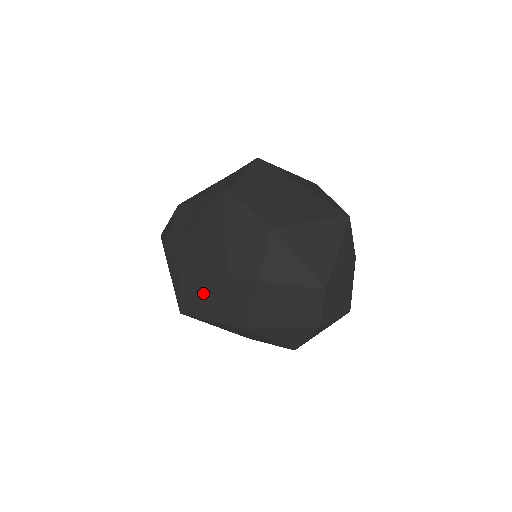
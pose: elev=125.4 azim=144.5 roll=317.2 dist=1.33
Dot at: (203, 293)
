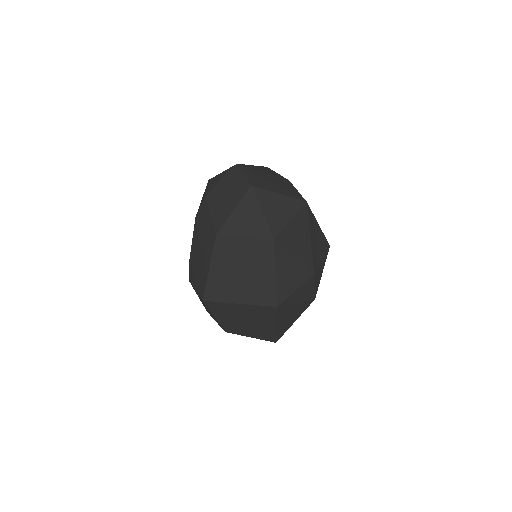
Dot at: (200, 257)
